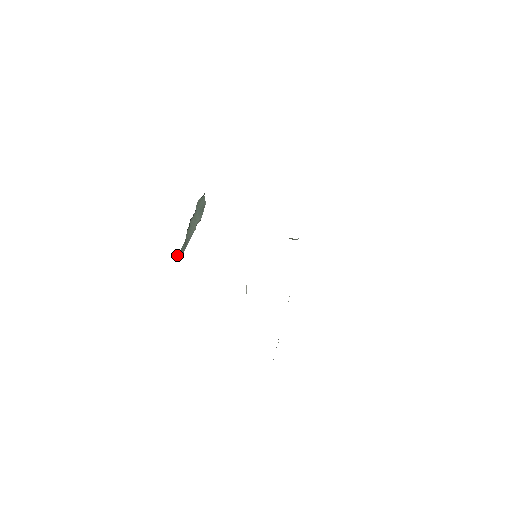
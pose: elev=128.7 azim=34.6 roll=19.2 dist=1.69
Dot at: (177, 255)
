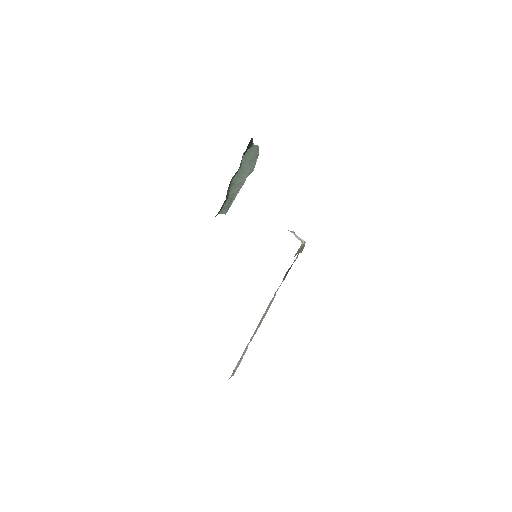
Dot at: (219, 212)
